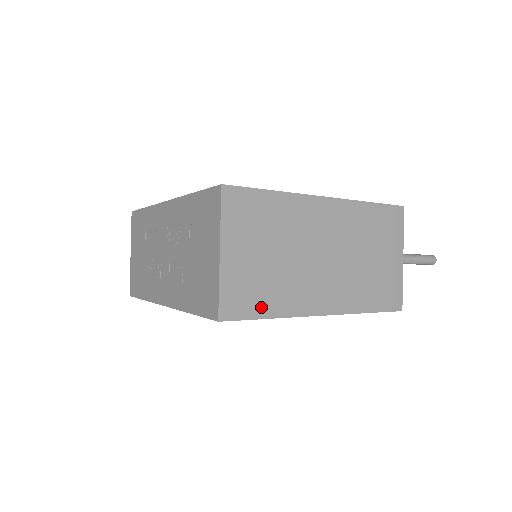
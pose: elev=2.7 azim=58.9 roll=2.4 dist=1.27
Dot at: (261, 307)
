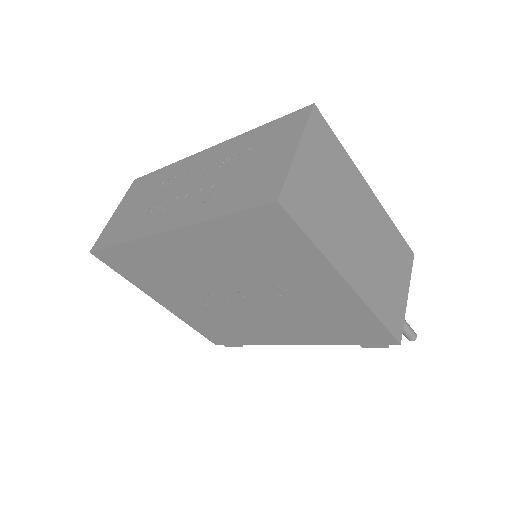
Dot at: (310, 225)
